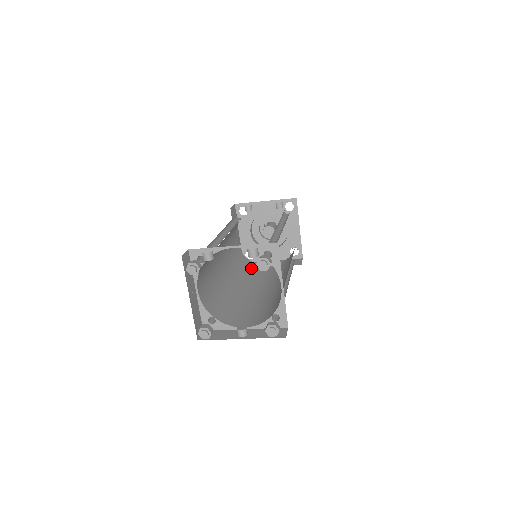
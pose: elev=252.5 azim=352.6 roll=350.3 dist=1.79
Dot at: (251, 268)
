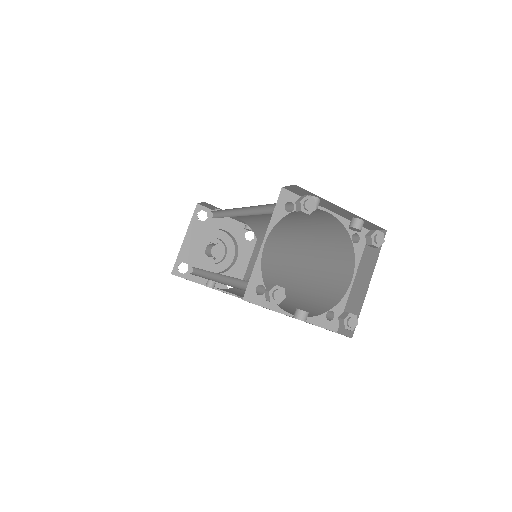
Dot at: occluded
